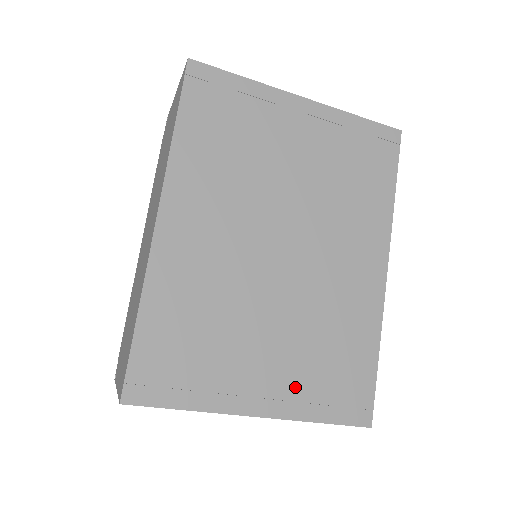
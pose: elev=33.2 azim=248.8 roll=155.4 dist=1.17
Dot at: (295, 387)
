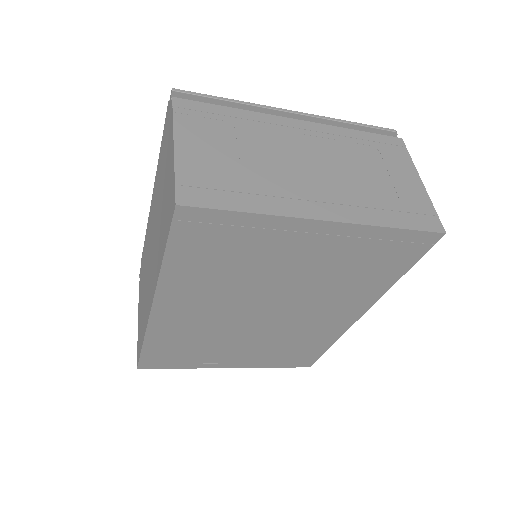
Dot at: (258, 359)
